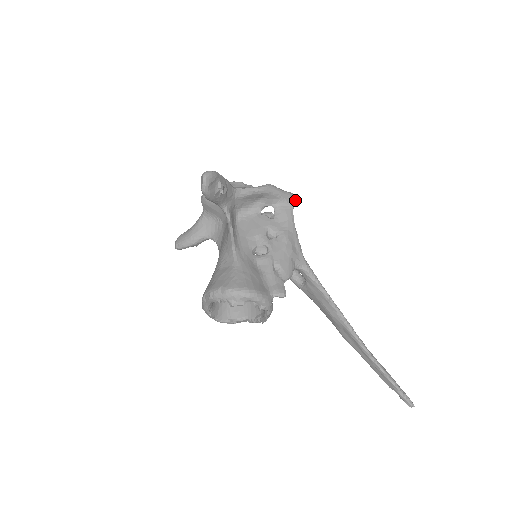
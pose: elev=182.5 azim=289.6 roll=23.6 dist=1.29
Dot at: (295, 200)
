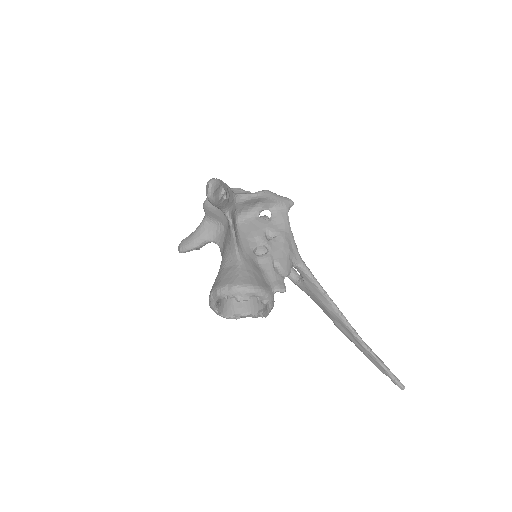
Dot at: (290, 204)
